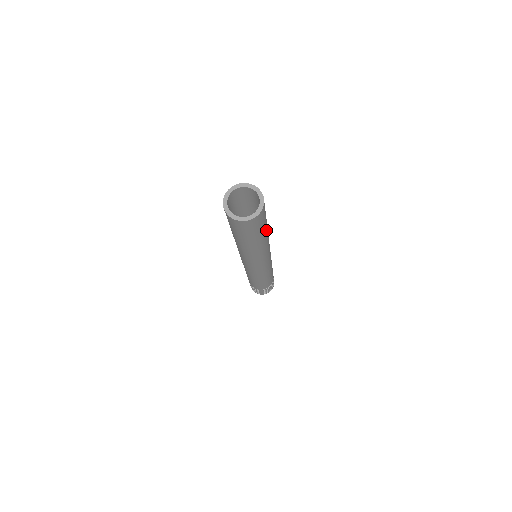
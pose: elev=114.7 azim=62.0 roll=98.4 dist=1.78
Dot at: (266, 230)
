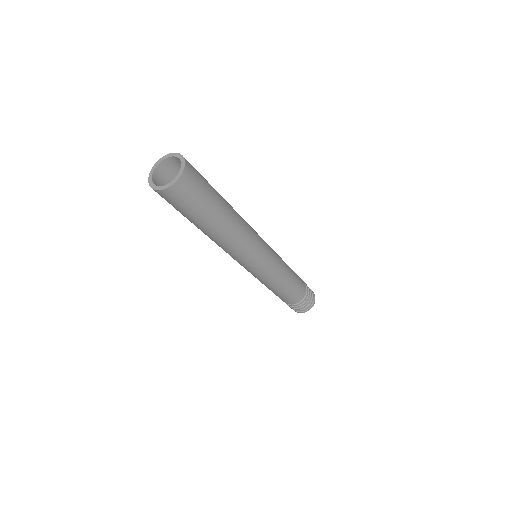
Dot at: (216, 217)
